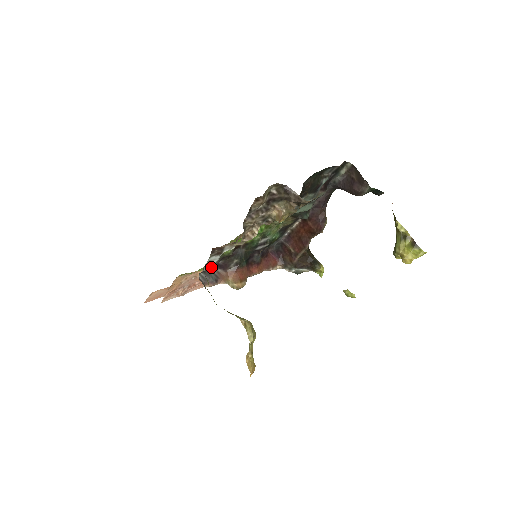
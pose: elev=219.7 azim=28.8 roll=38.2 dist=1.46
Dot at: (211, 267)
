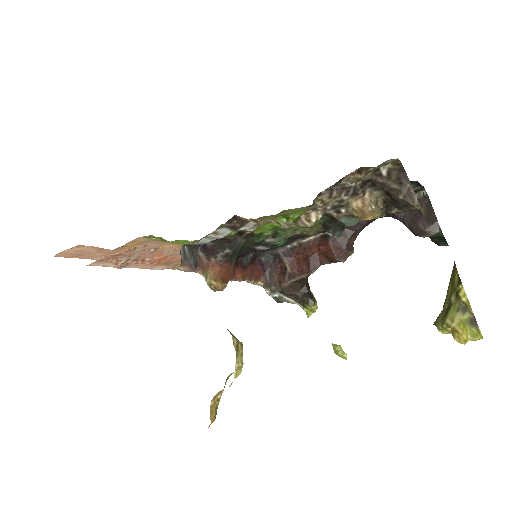
Dot at: occluded
